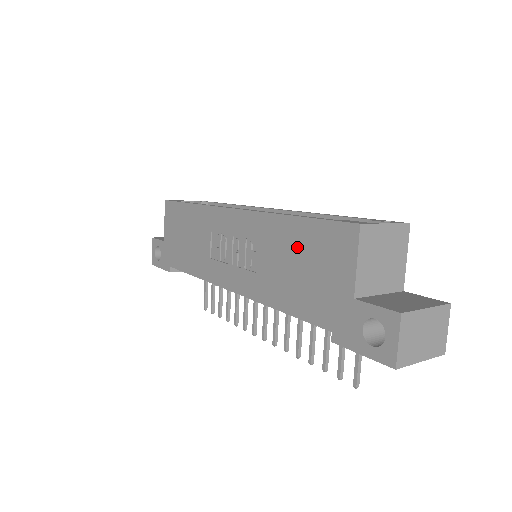
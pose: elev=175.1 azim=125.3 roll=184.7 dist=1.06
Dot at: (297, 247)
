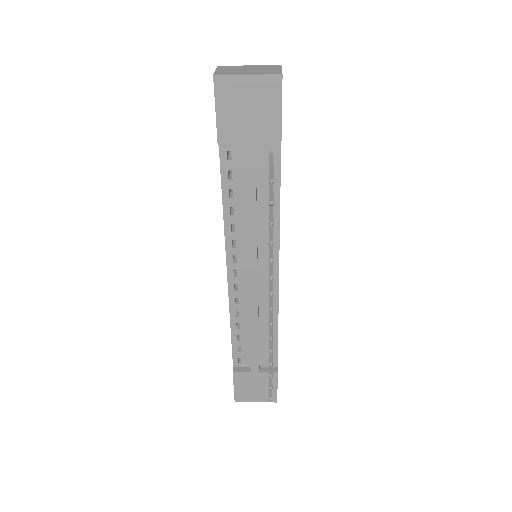
Dot at: occluded
